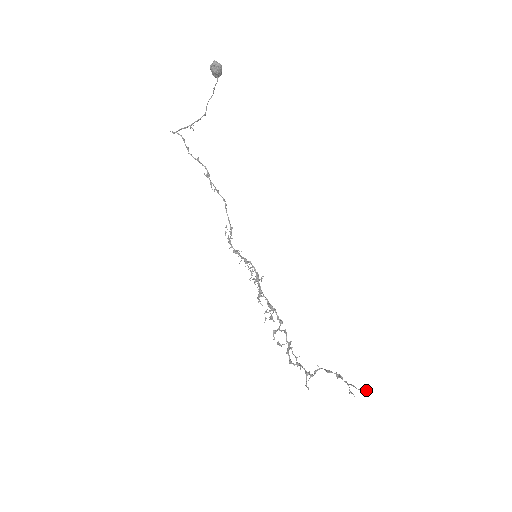
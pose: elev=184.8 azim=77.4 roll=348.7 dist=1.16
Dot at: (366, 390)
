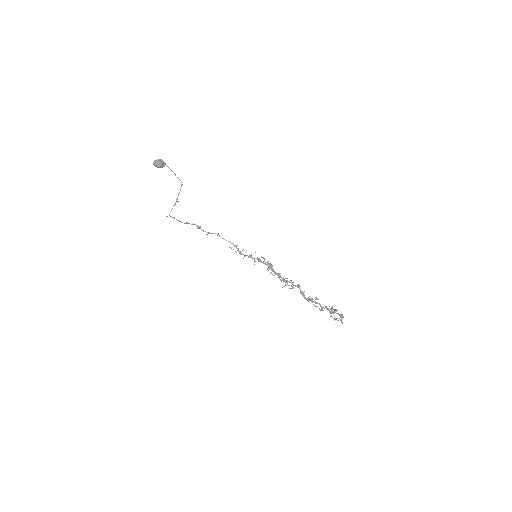
Dot at: occluded
